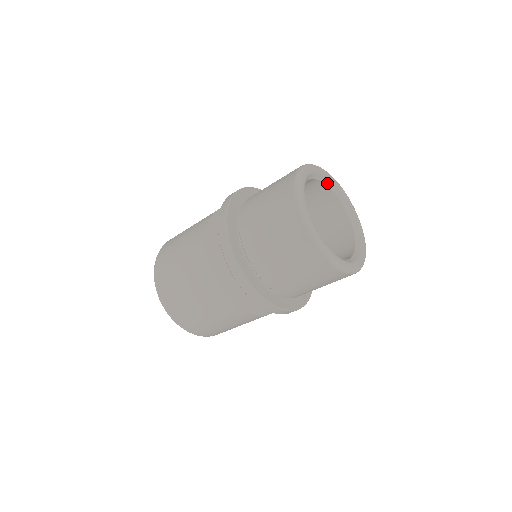
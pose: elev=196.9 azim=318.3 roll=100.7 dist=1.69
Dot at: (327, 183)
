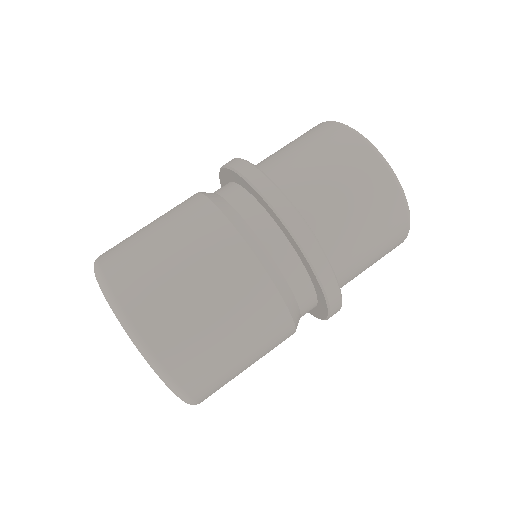
Dot at: occluded
